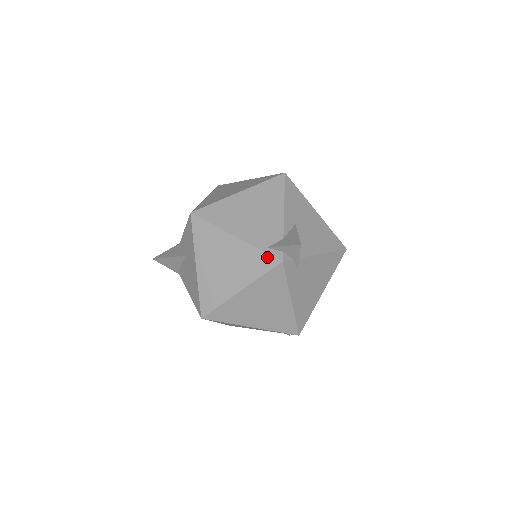
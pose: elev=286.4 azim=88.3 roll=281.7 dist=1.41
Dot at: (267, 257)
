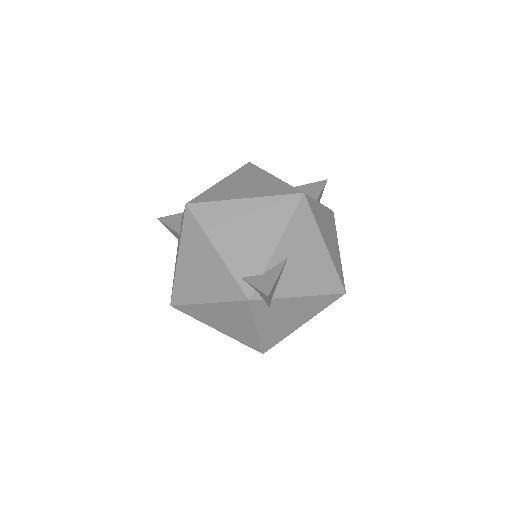
Dot at: (237, 288)
